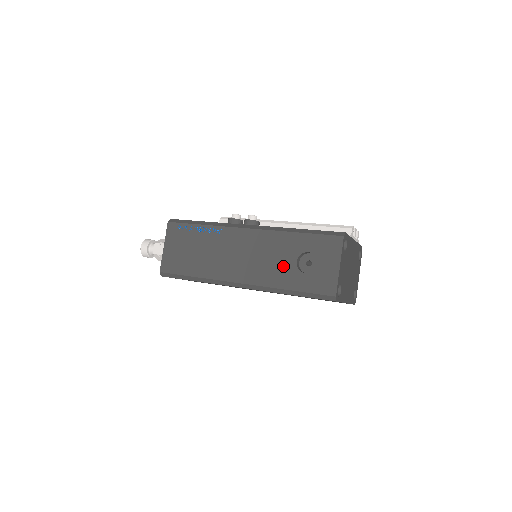
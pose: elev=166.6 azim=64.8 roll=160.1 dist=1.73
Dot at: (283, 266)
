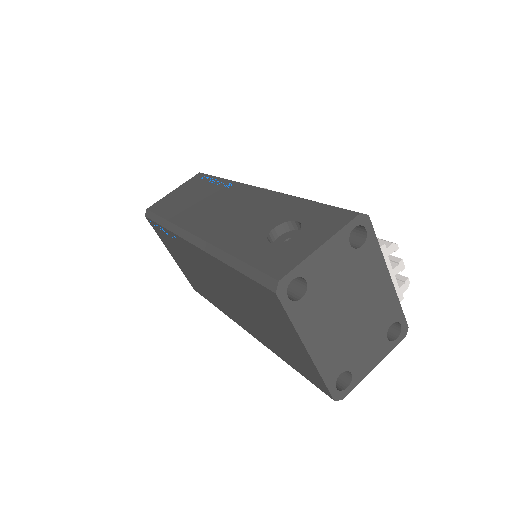
Dot at: (254, 229)
